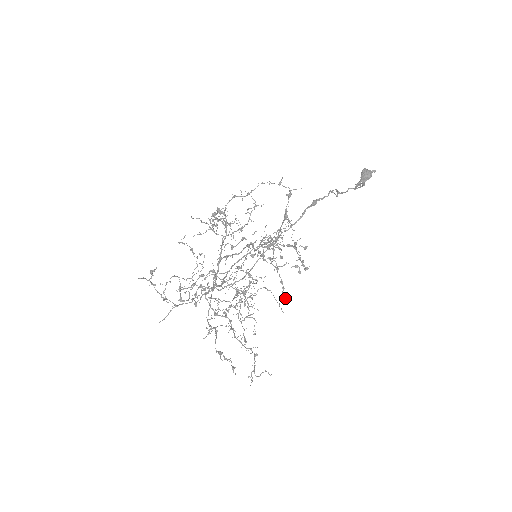
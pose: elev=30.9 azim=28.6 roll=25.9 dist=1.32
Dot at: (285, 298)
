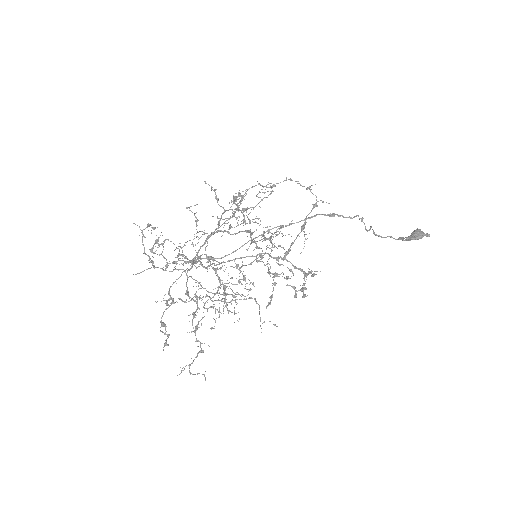
Dot at: occluded
